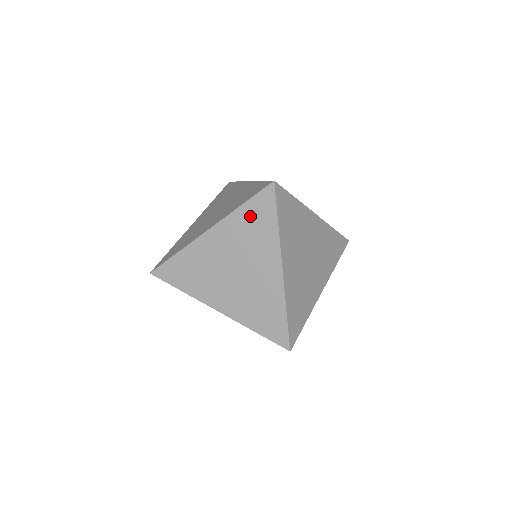
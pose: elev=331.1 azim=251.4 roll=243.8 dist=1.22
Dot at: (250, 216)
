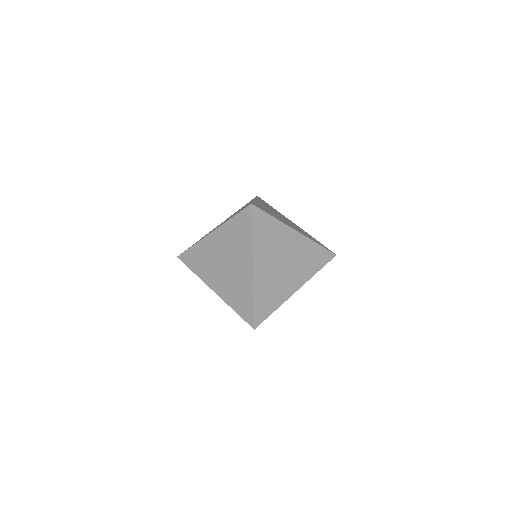
Dot at: (236, 227)
